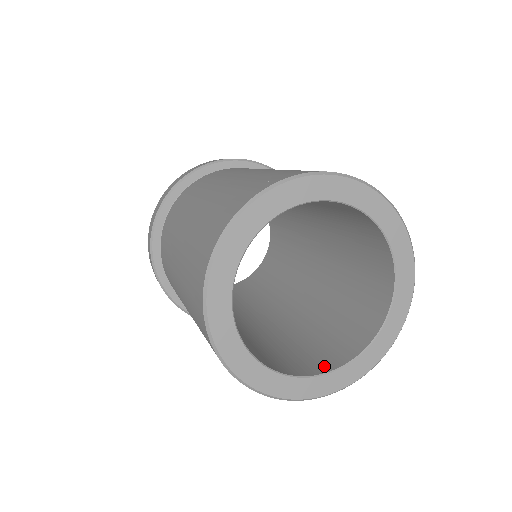
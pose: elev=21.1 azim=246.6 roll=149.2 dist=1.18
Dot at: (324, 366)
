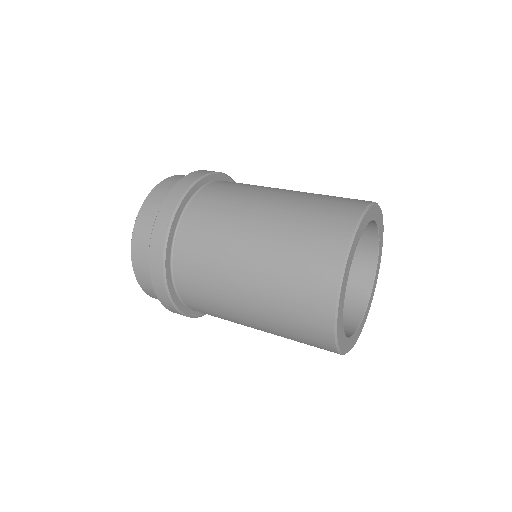
Dot at: occluded
